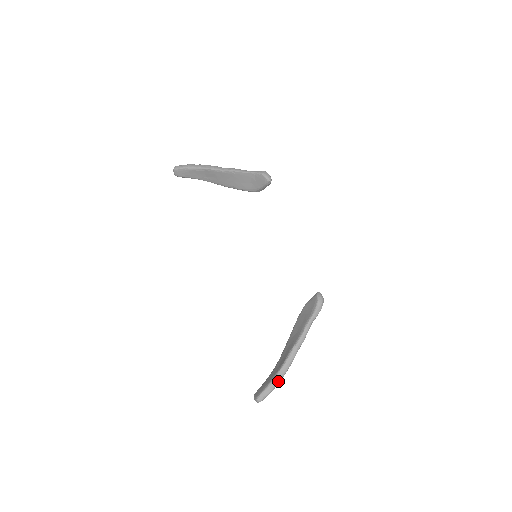
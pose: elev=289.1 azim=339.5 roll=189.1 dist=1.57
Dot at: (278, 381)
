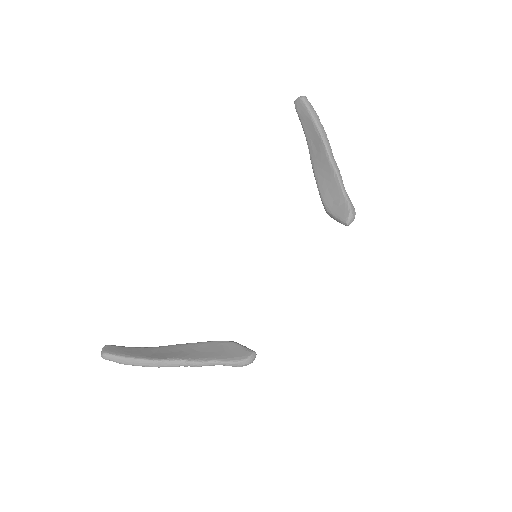
Dot at: (137, 364)
